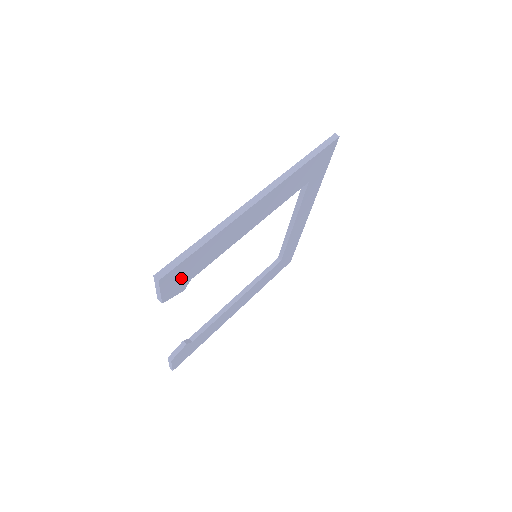
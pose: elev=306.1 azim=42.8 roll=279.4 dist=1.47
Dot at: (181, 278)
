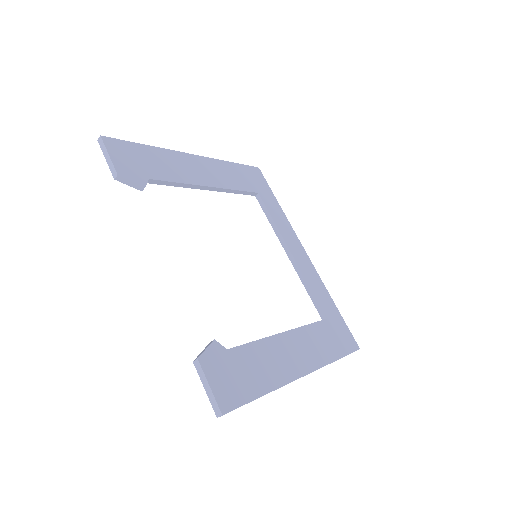
Dot at: (132, 163)
